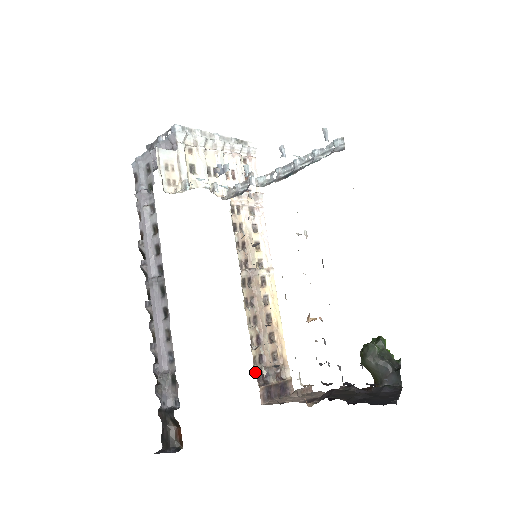
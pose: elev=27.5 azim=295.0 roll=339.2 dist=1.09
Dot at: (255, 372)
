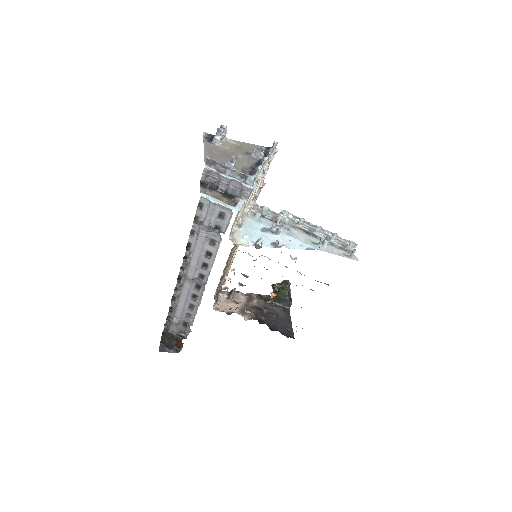
Dot at: (215, 293)
